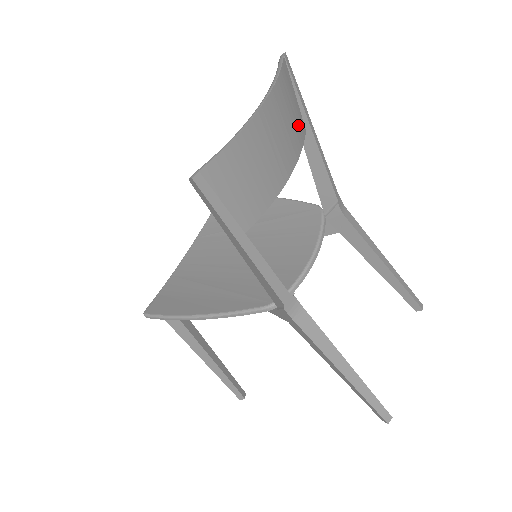
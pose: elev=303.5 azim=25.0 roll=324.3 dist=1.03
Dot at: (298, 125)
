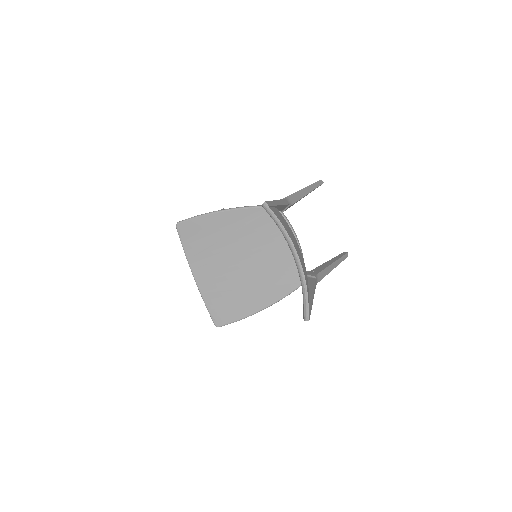
Dot at: (283, 220)
